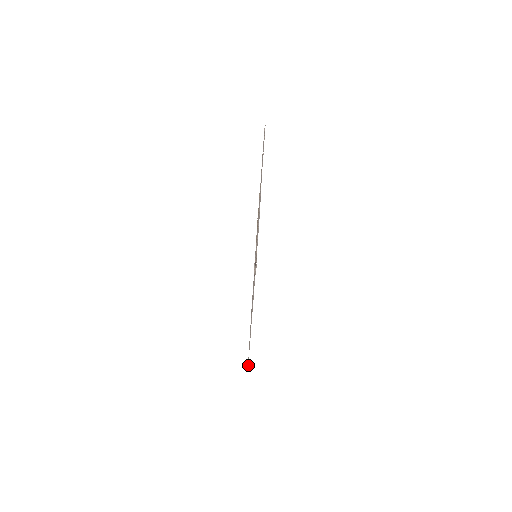
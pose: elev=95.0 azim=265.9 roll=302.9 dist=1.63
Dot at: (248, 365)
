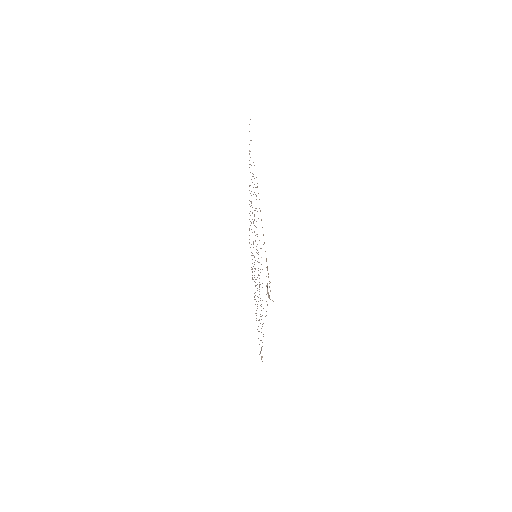
Dot at: occluded
